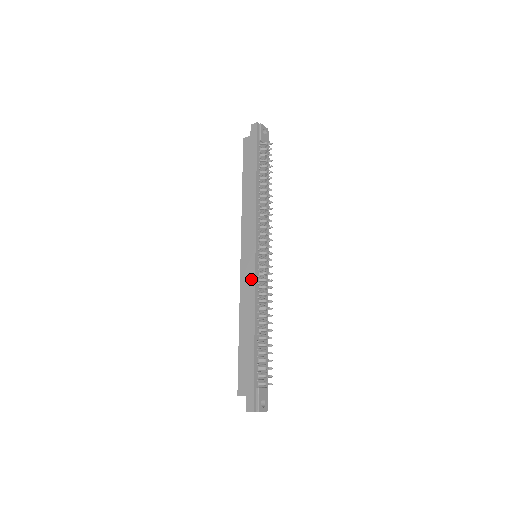
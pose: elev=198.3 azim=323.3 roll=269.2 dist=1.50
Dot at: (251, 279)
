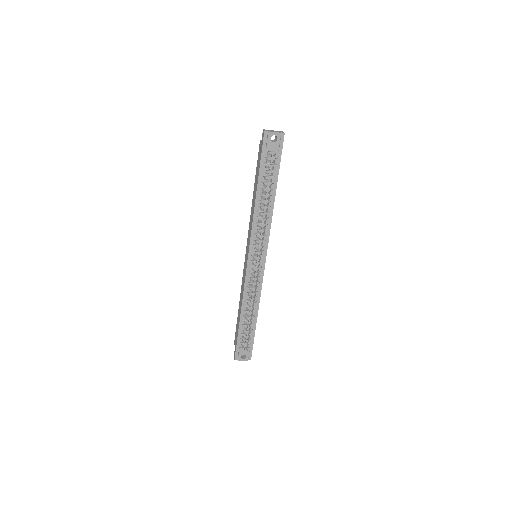
Dot at: (244, 277)
